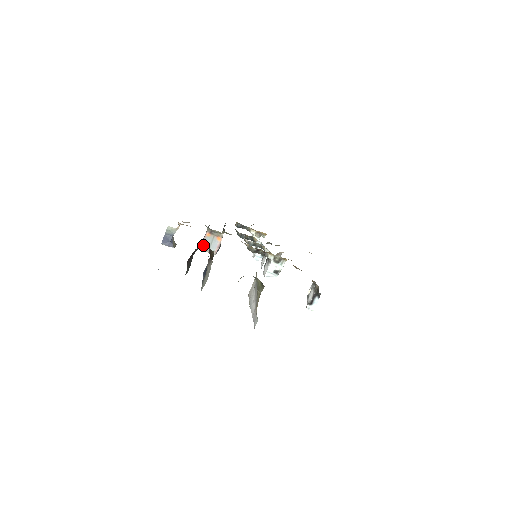
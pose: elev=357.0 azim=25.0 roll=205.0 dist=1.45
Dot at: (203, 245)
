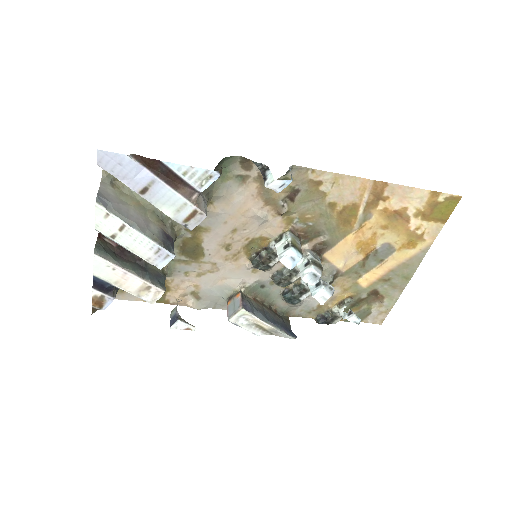
Dot at: (229, 314)
